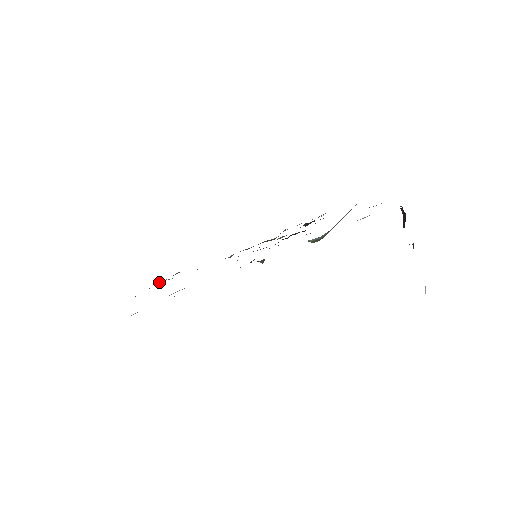
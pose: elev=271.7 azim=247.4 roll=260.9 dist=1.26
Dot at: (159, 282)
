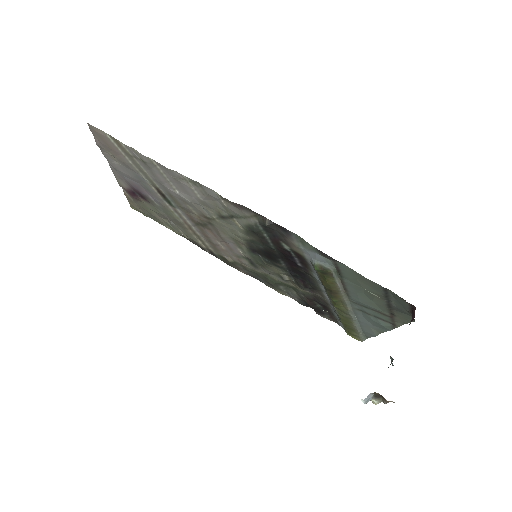
Dot at: (163, 219)
